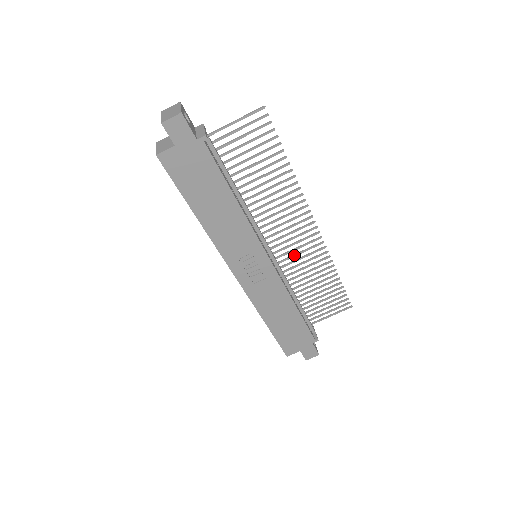
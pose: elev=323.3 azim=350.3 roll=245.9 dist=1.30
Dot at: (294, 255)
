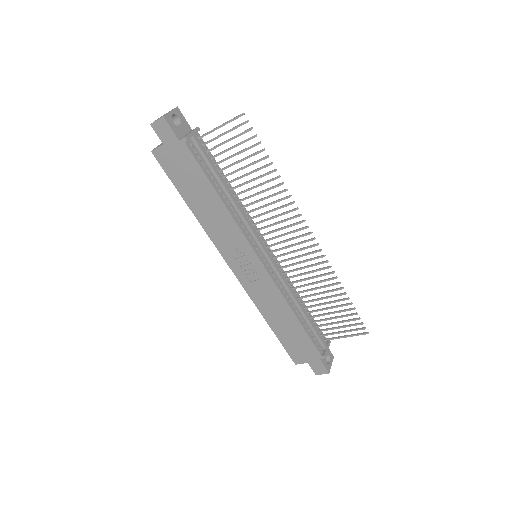
Dot at: (296, 263)
